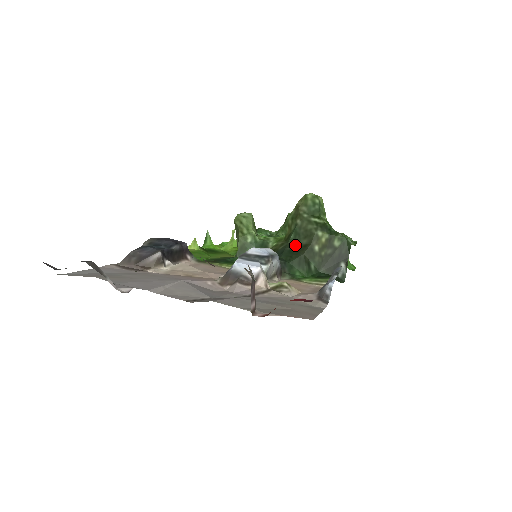
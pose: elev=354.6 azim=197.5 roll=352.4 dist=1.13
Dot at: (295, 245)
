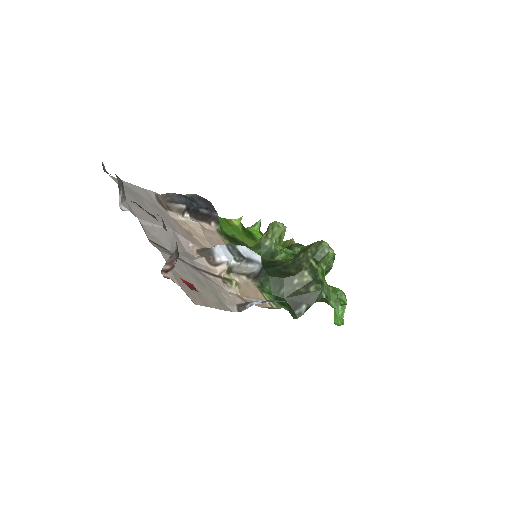
Dot at: (286, 269)
